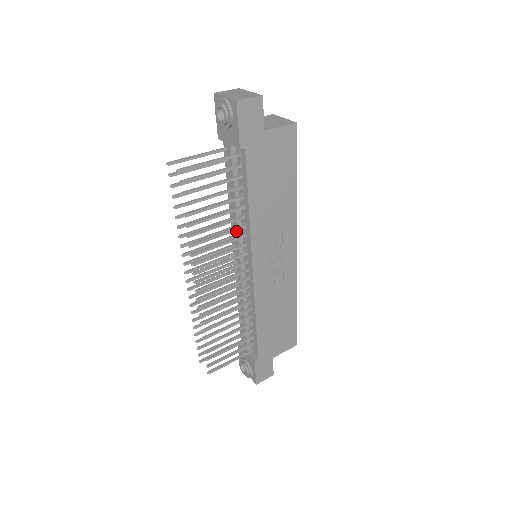
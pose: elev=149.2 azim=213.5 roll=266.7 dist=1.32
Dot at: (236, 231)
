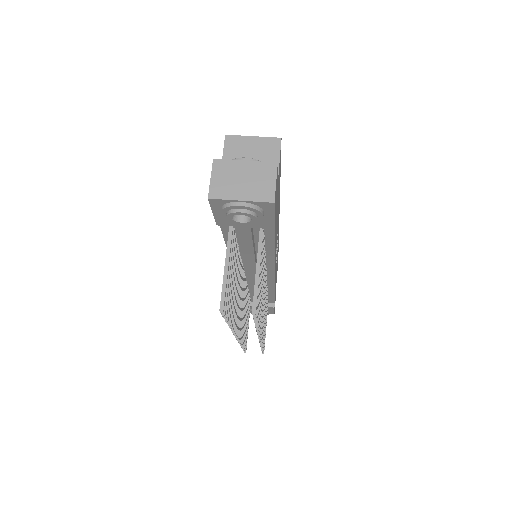
Dot at: (253, 267)
